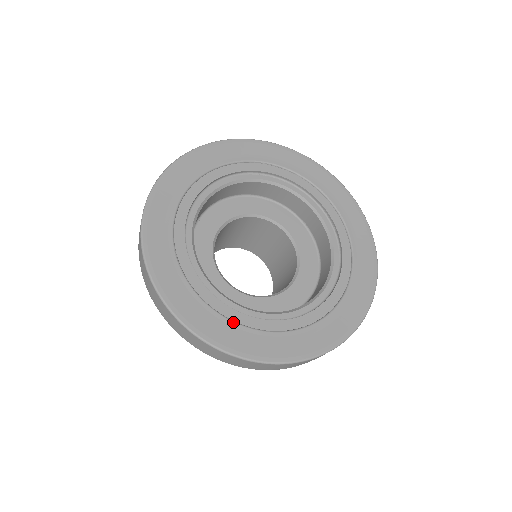
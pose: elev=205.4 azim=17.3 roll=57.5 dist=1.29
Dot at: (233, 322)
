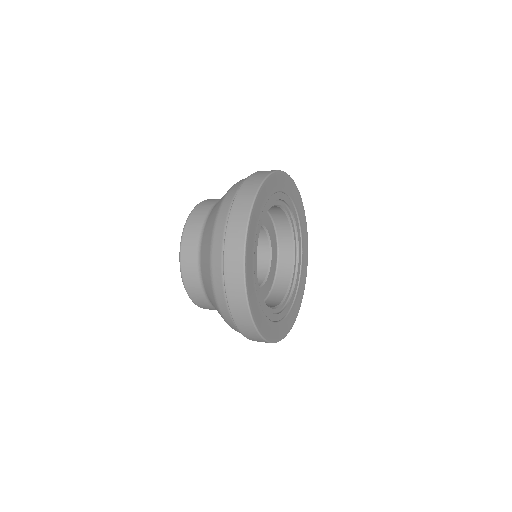
Dot at: (259, 301)
